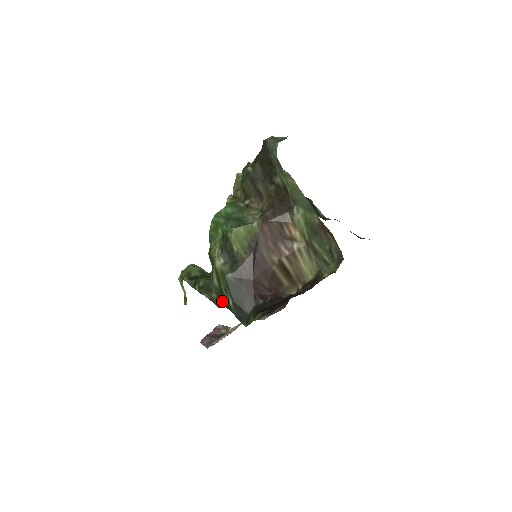
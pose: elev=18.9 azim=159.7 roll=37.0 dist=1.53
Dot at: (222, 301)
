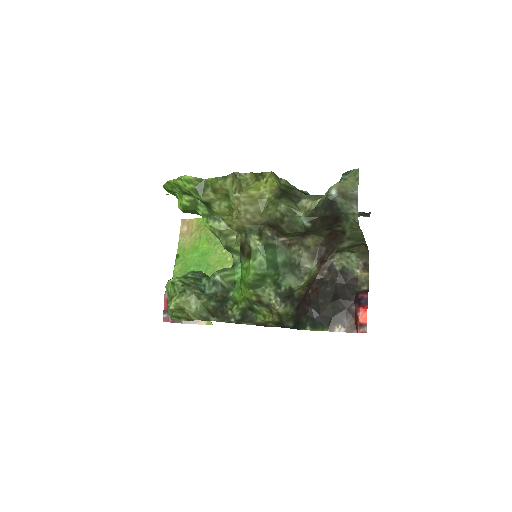
Dot at: (279, 326)
